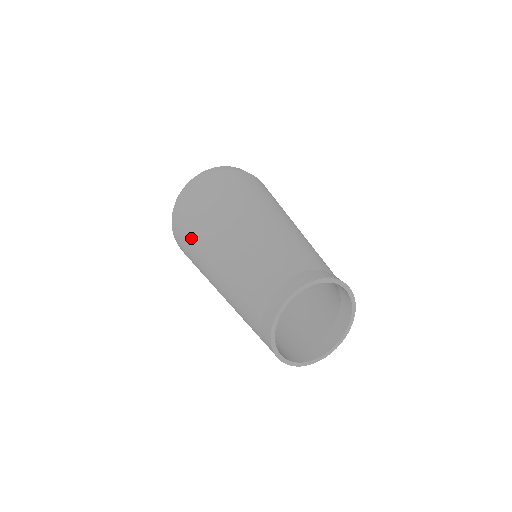
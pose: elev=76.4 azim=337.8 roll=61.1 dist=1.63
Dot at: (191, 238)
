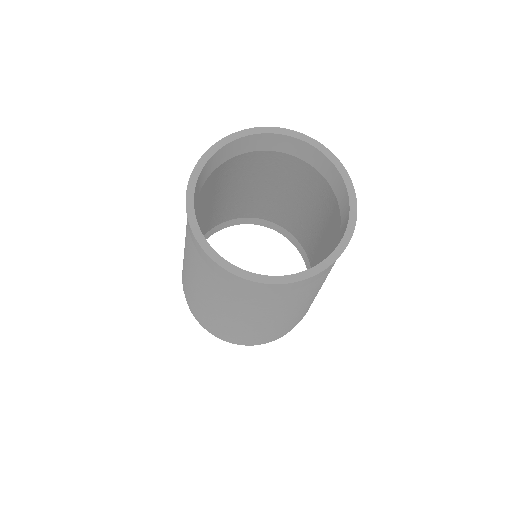
Dot at: occluded
